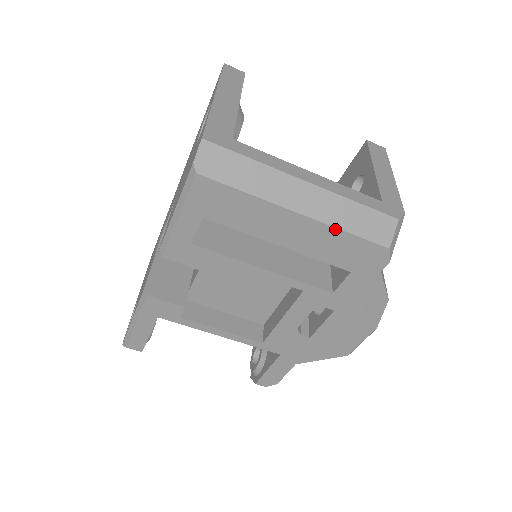
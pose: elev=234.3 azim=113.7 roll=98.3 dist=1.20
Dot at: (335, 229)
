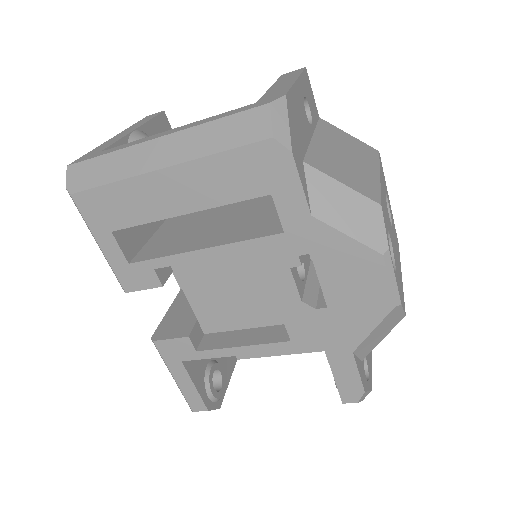
Dot at: (205, 159)
